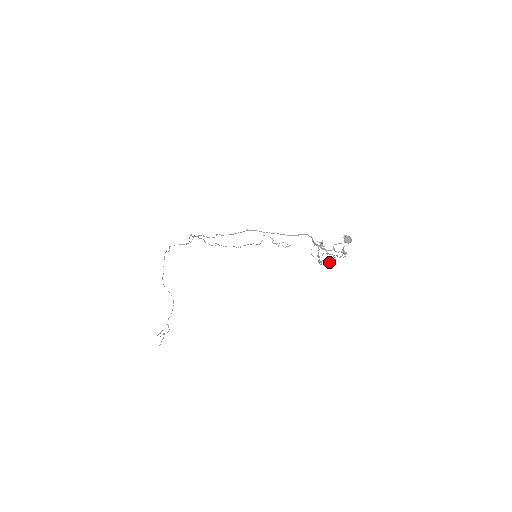
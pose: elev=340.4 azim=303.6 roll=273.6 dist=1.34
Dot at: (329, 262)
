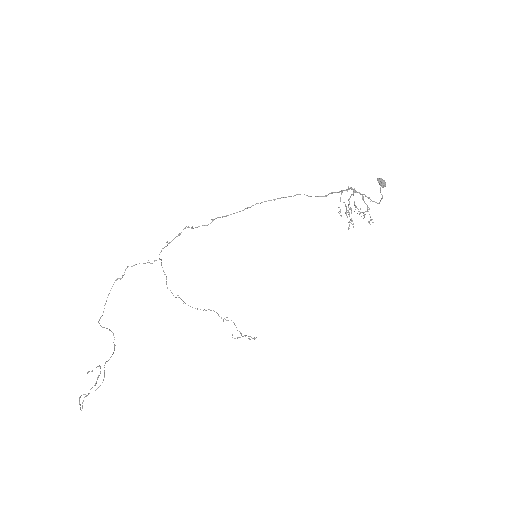
Dot at: (364, 212)
